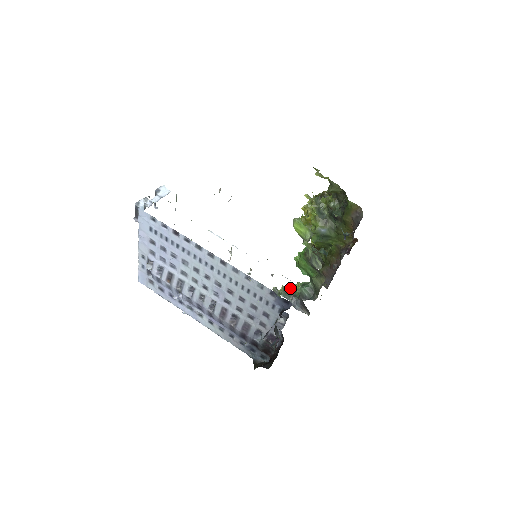
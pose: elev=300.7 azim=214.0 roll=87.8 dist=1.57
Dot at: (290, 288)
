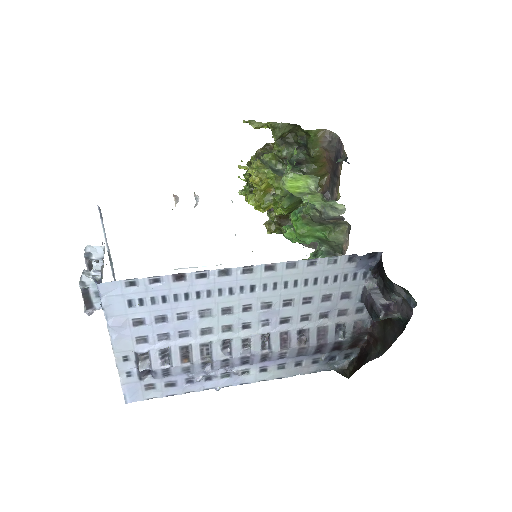
Dot at: occluded
